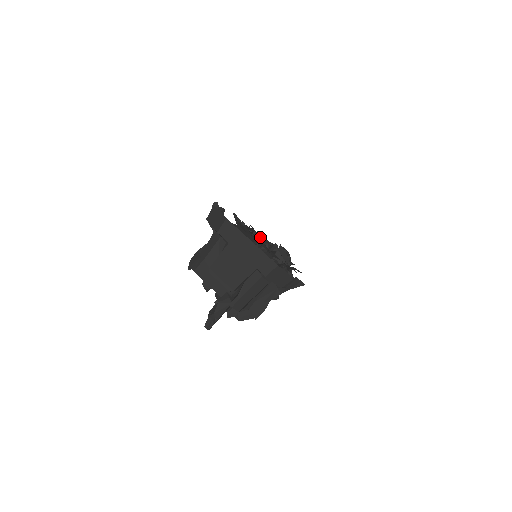
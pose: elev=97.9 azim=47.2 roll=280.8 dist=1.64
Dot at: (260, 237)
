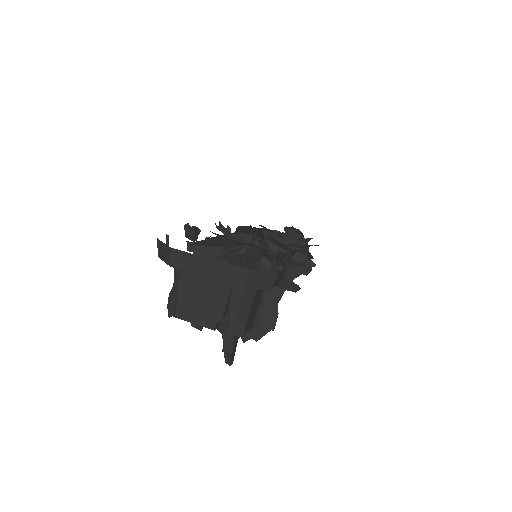
Dot at: (248, 235)
